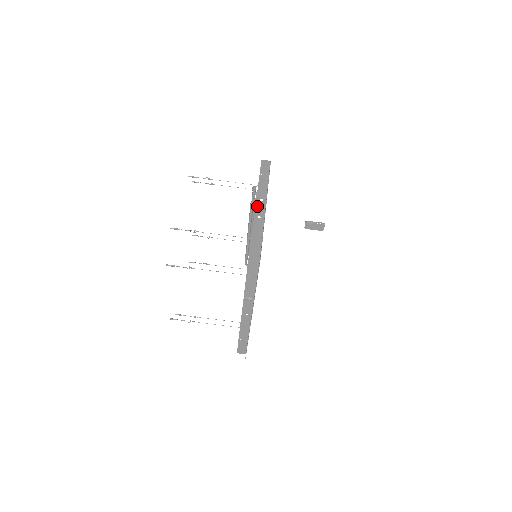
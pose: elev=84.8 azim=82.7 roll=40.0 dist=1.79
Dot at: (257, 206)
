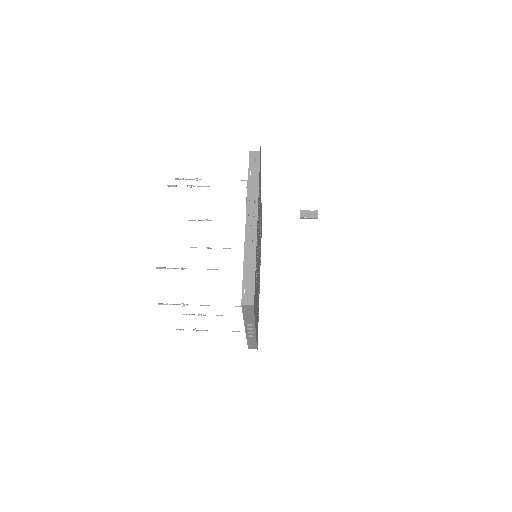
Dot at: occluded
